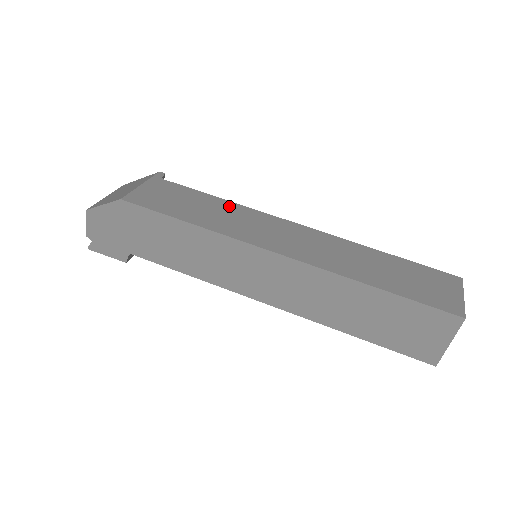
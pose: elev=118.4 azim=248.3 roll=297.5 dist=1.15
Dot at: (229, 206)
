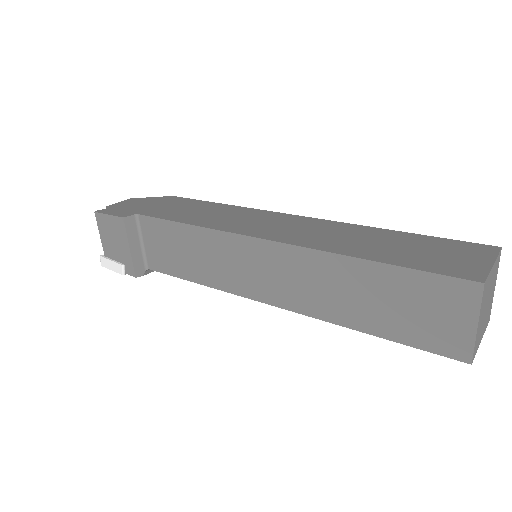
Dot at: occluded
